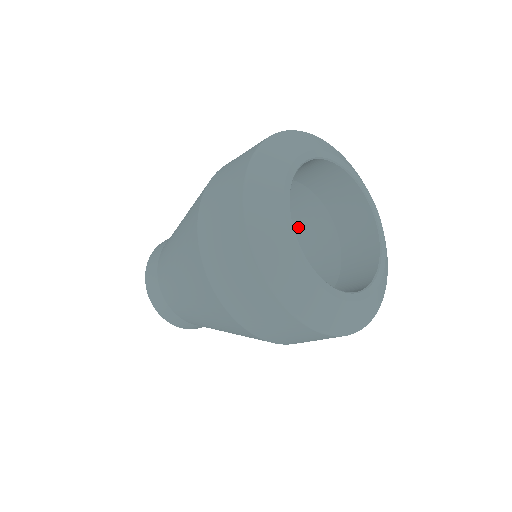
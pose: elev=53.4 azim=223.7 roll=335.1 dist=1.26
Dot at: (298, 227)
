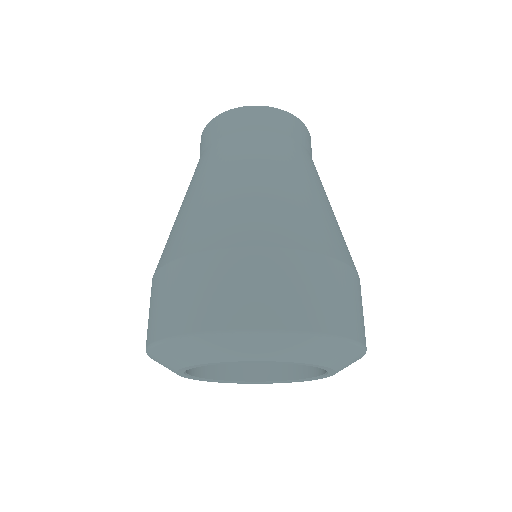
Dot at: occluded
